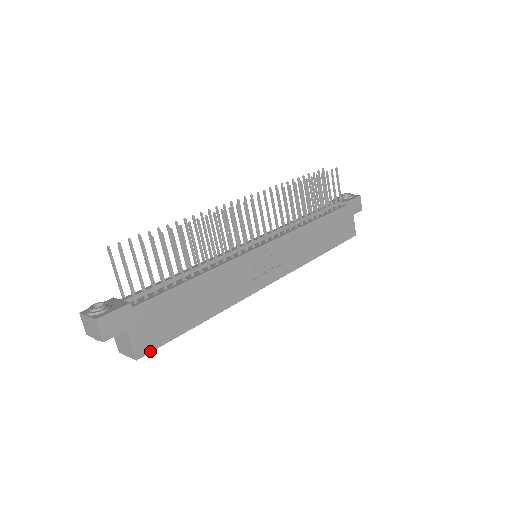
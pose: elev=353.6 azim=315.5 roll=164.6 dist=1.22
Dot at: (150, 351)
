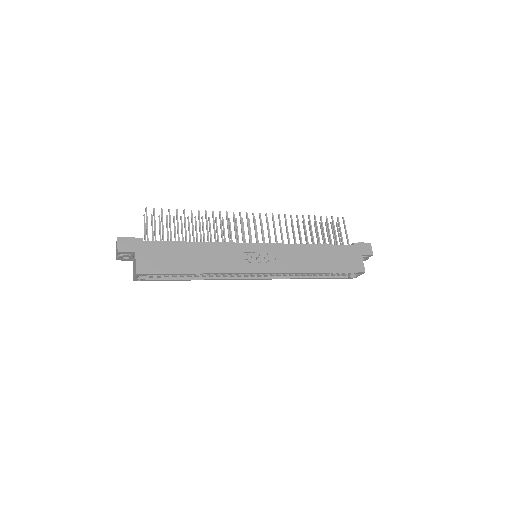
Dot at: (148, 273)
